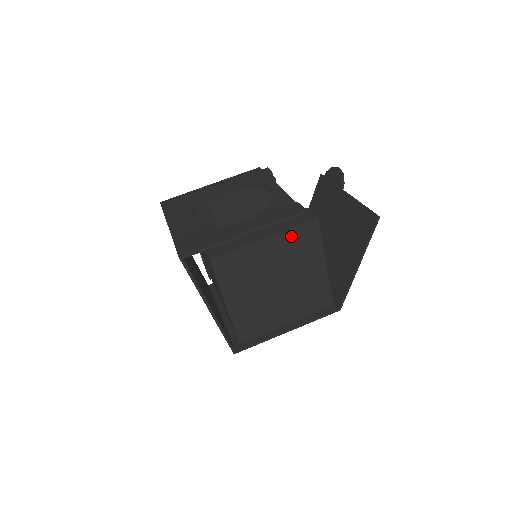
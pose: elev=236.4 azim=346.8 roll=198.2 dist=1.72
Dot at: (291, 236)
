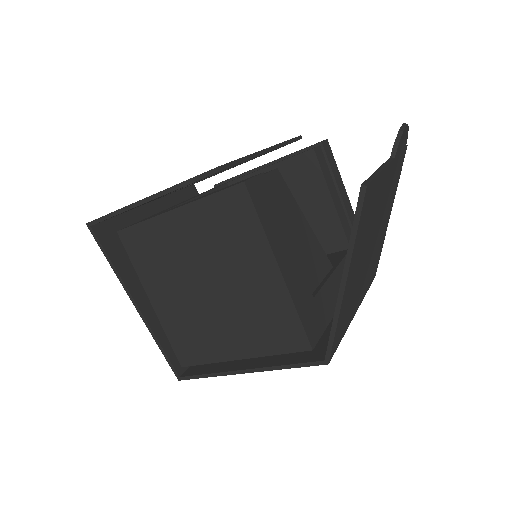
Dot at: (210, 209)
